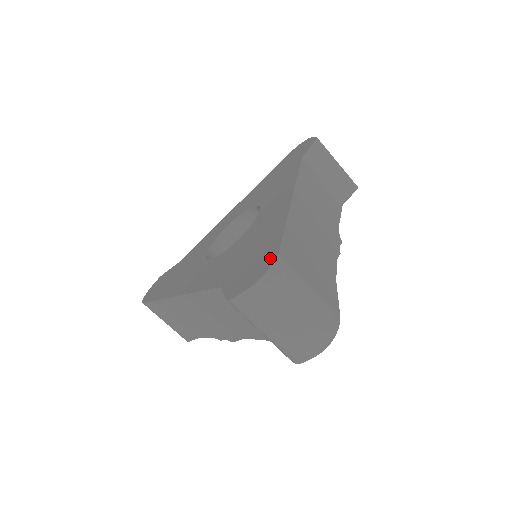
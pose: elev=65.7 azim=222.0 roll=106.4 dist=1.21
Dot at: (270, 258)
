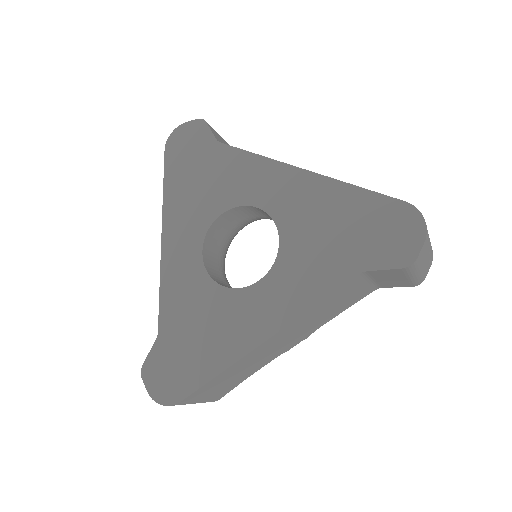
Dot at: (175, 395)
